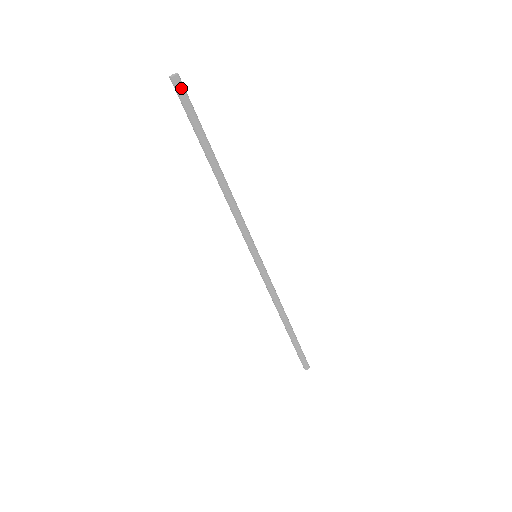
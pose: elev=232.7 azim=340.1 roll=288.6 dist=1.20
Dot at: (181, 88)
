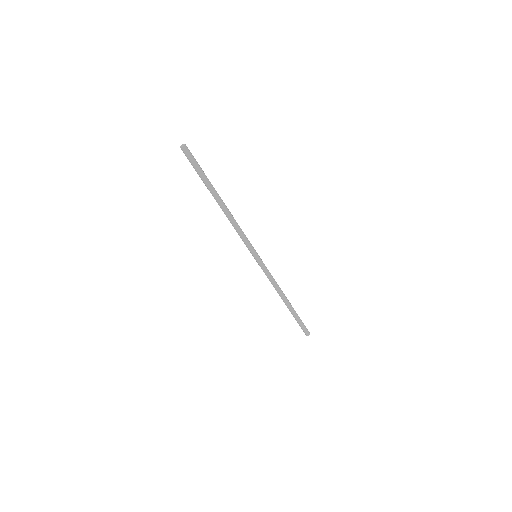
Dot at: (187, 154)
